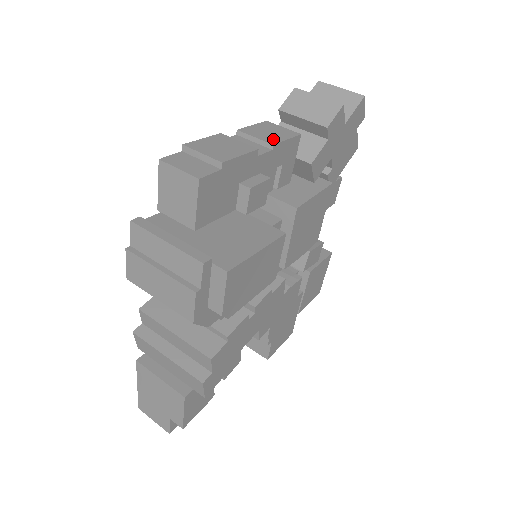
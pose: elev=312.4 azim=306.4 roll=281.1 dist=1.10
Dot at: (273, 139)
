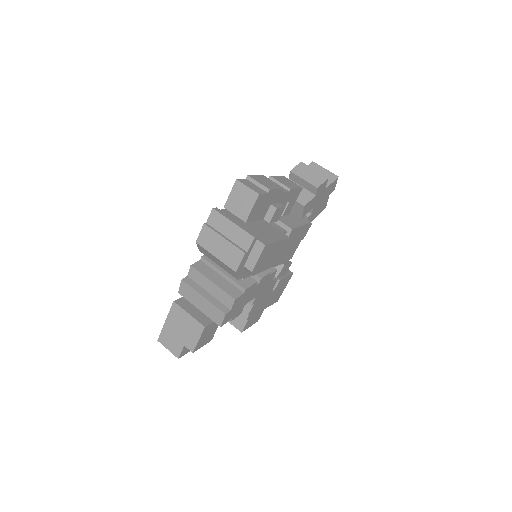
Dot at: (289, 186)
